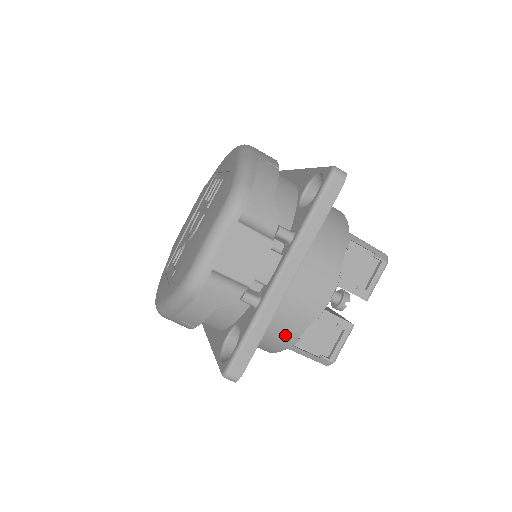
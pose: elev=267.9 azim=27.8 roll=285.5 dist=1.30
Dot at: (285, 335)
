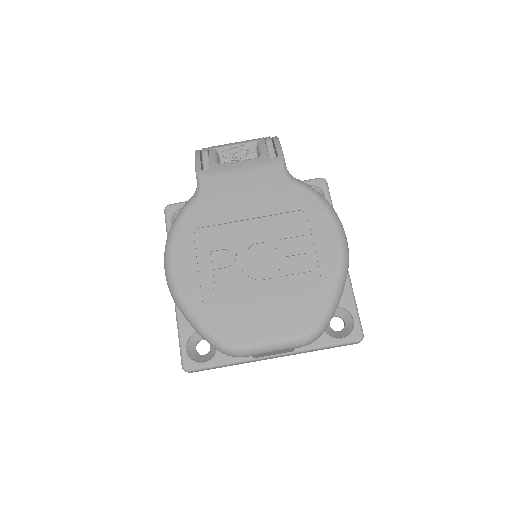
Dot at: occluded
